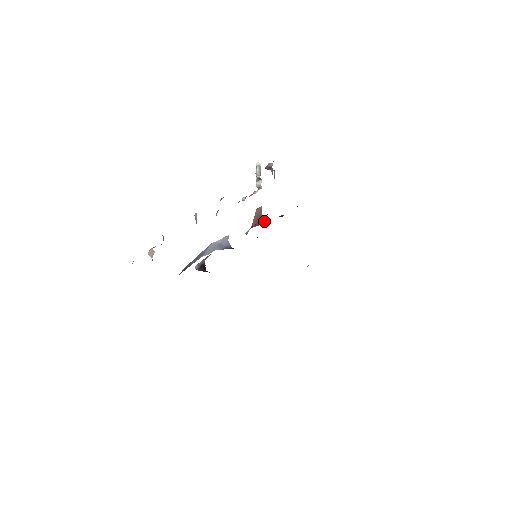
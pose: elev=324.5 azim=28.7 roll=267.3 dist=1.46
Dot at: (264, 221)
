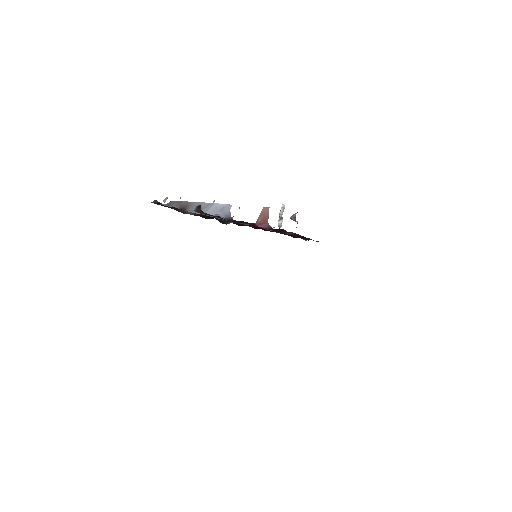
Dot at: (270, 226)
